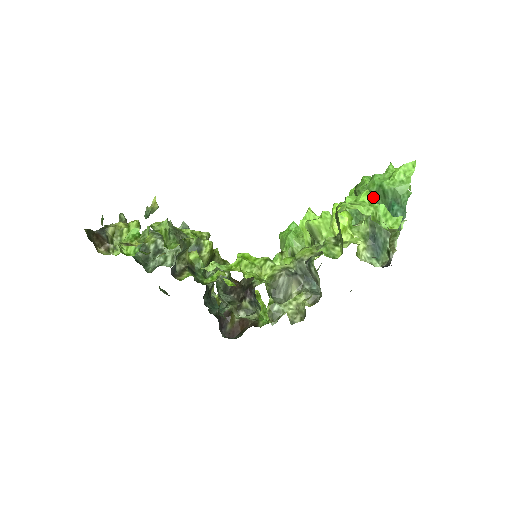
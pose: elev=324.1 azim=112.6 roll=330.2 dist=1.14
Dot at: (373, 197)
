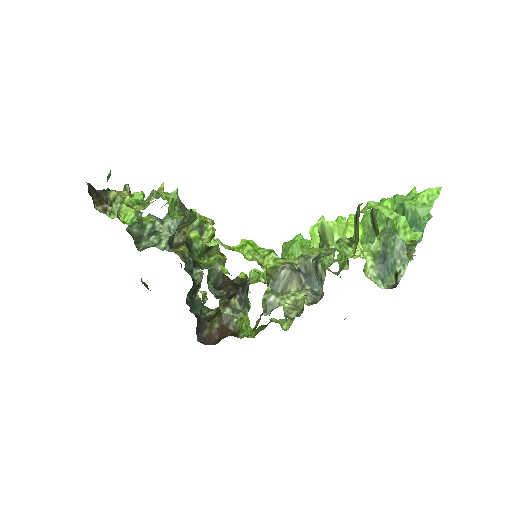
Dot at: occluded
